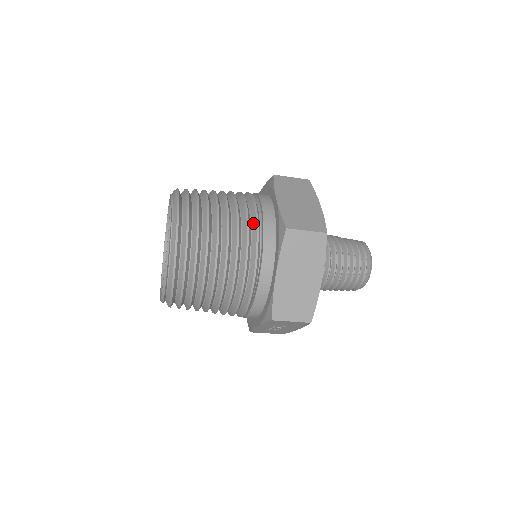
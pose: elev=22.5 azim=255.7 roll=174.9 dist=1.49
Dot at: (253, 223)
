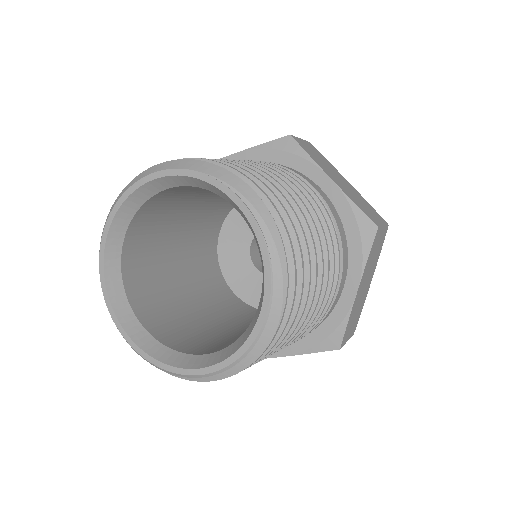
Dot at: occluded
